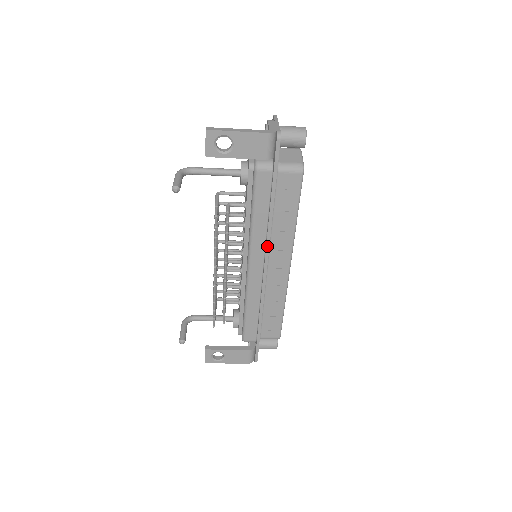
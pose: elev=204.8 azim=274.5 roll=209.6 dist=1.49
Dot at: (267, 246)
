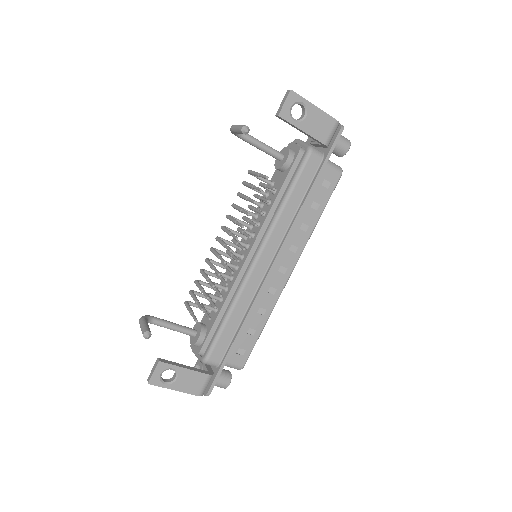
Dot at: (286, 238)
